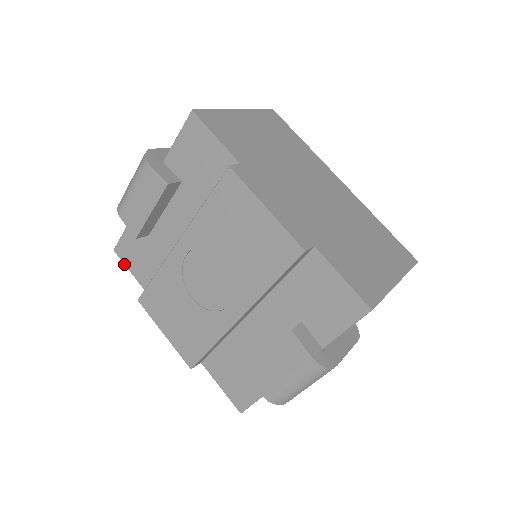
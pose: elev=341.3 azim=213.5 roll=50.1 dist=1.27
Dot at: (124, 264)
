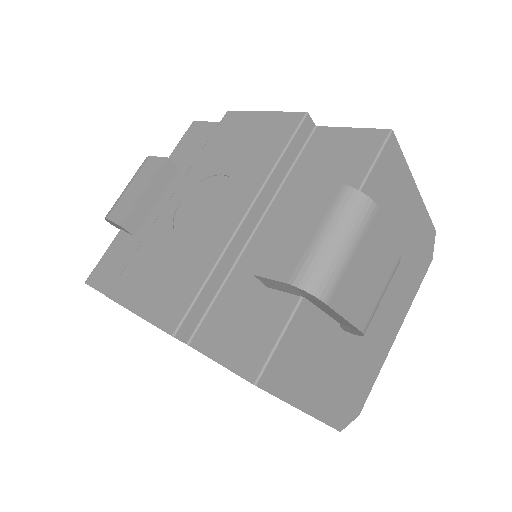
Dot at: occluded
